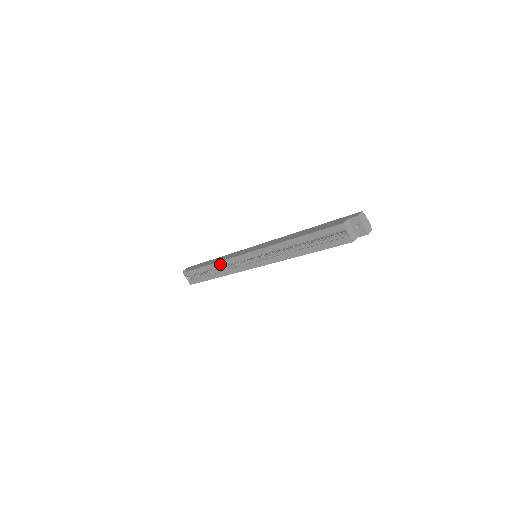
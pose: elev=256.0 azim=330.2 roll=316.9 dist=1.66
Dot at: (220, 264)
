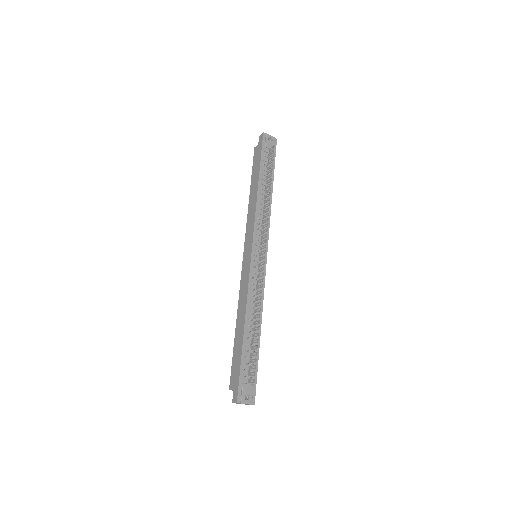
Dot at: occluded
